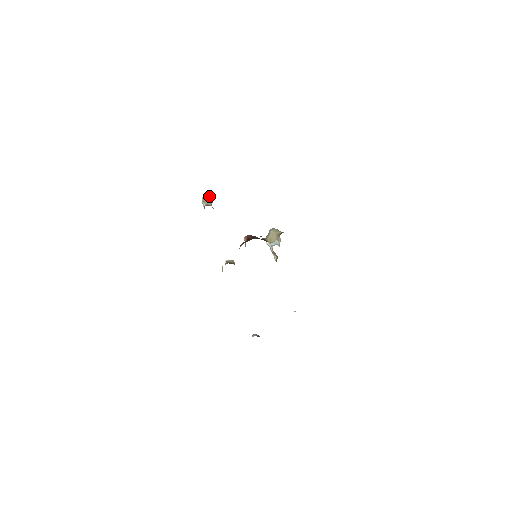
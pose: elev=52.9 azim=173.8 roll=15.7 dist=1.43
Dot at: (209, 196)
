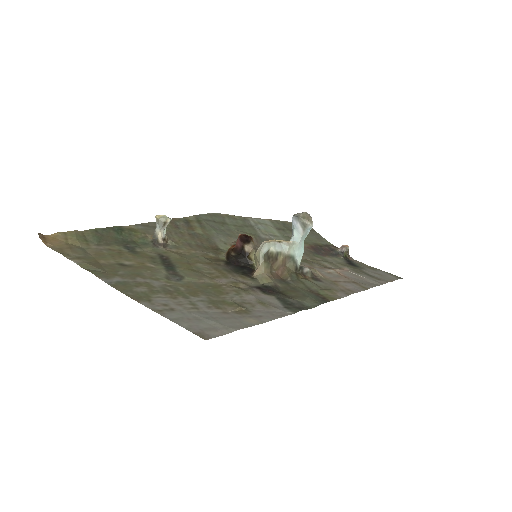
Dot at: (159, 220)
